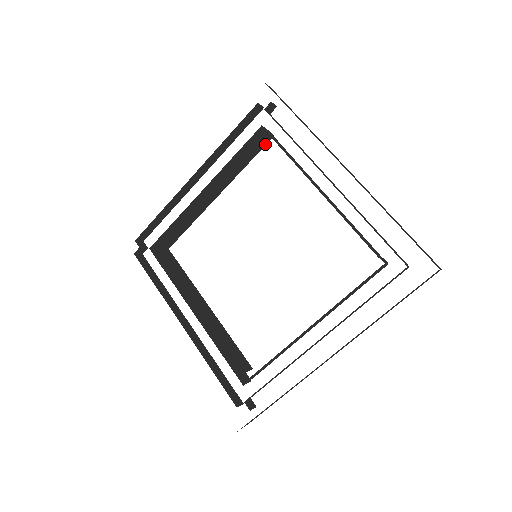
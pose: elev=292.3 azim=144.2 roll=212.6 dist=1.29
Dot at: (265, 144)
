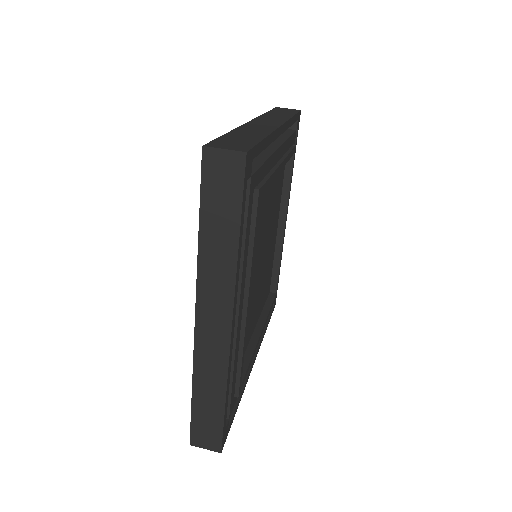
Dot at: (293, 157)
